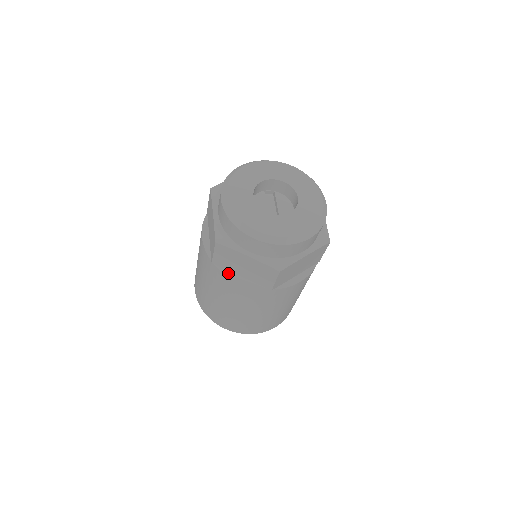
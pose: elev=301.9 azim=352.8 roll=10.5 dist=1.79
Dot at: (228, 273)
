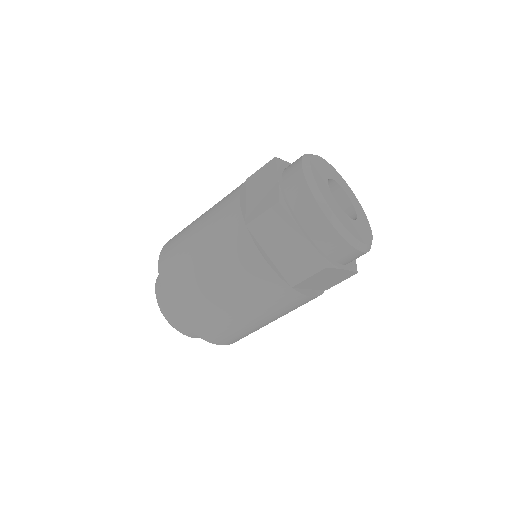
Dot at: (304, 291)
